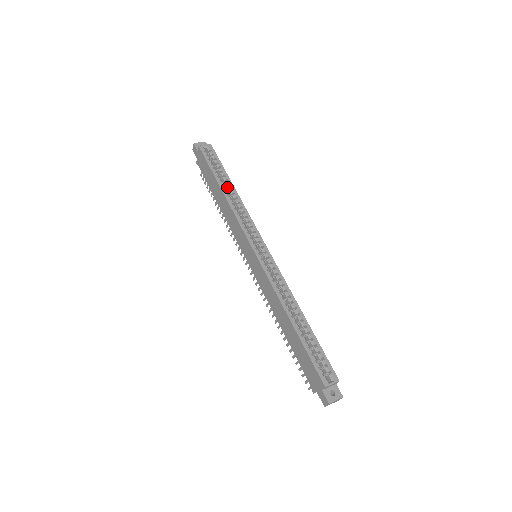
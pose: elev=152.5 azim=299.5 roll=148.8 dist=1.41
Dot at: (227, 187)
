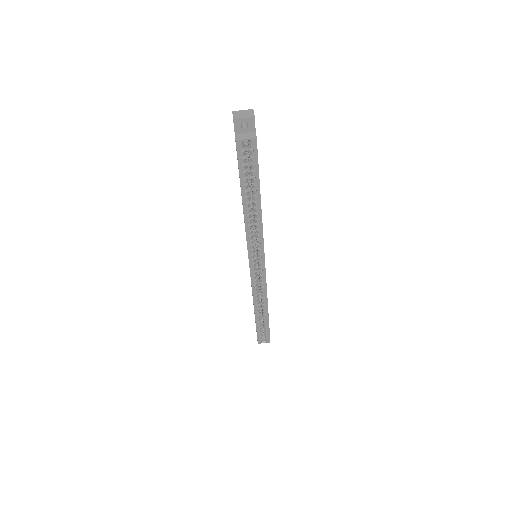
Dot at: (253, 201)
